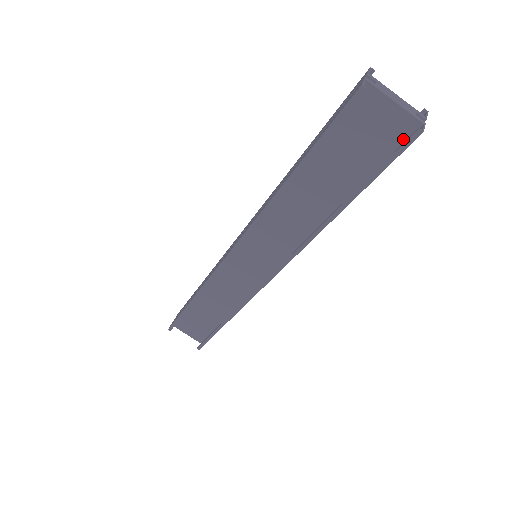
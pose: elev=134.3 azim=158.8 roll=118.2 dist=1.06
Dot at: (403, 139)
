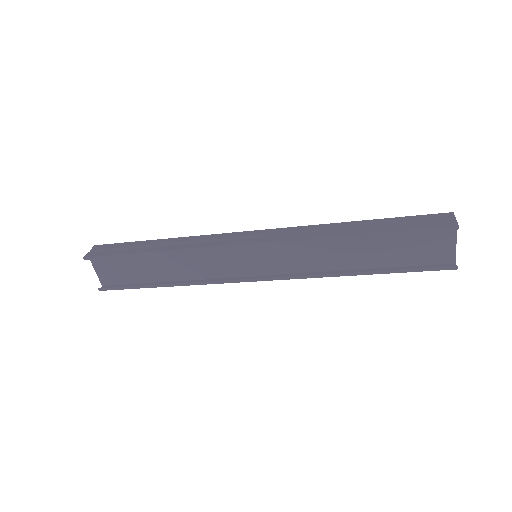
Dot at: (438, 262)
